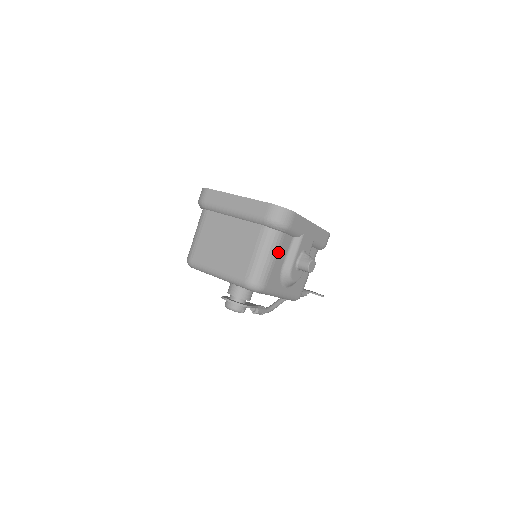
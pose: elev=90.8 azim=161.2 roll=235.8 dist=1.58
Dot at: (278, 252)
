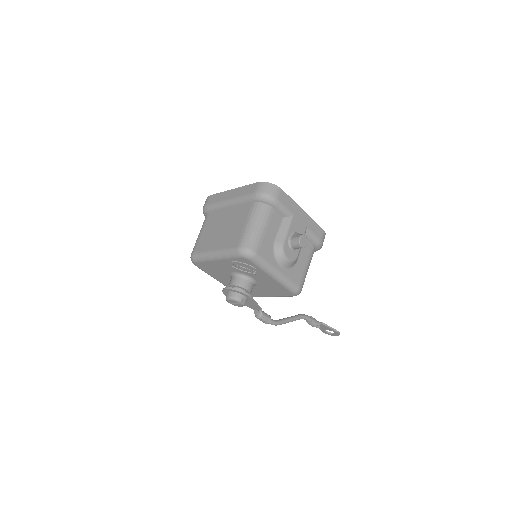
Dot at: (268, 224)
